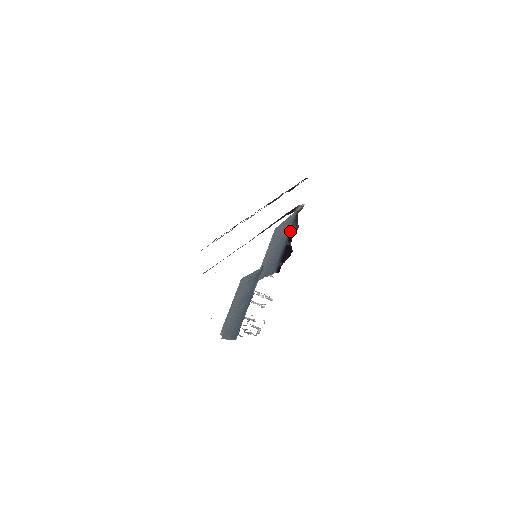
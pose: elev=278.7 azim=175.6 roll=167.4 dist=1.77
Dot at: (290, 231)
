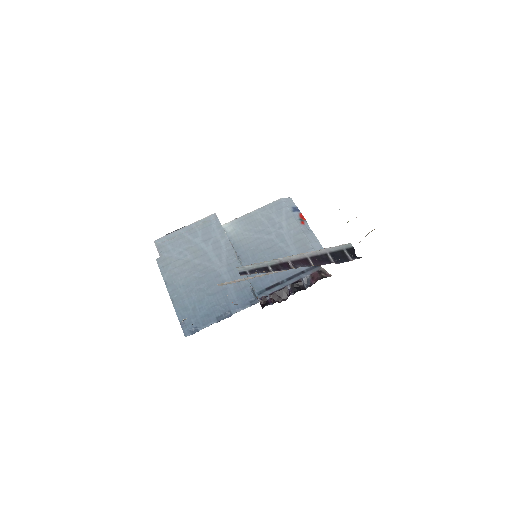
Dot at: (299, 275)
